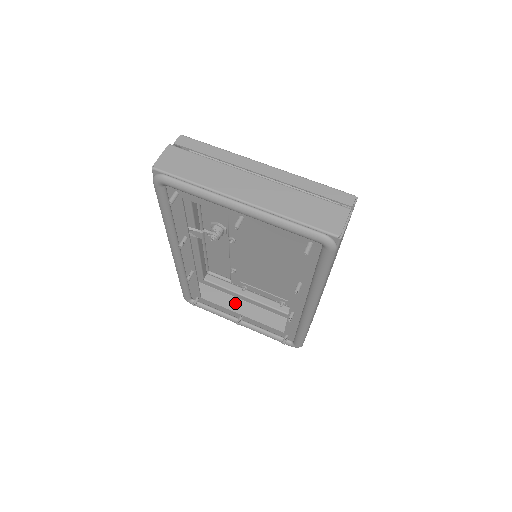
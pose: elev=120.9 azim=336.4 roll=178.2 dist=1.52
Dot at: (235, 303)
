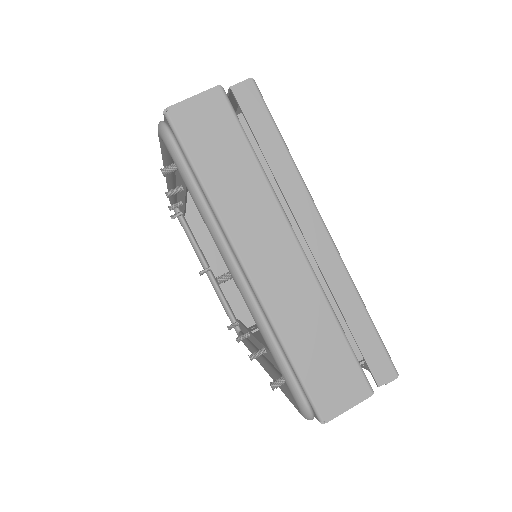
Dot at: occluded
